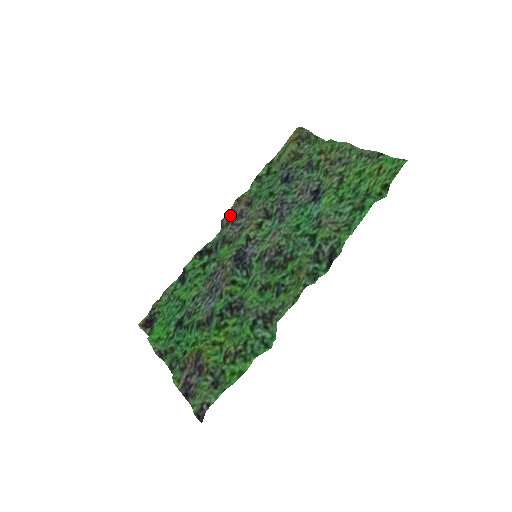
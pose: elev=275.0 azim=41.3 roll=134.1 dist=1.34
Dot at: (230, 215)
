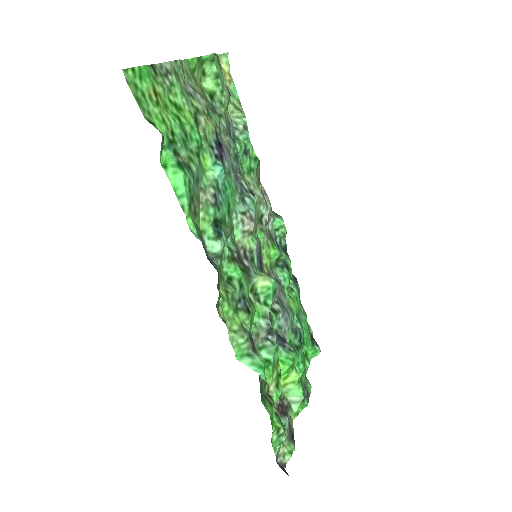
Dot at: occluded
